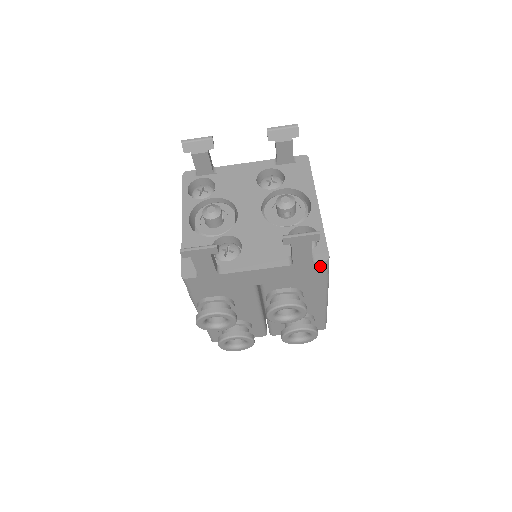
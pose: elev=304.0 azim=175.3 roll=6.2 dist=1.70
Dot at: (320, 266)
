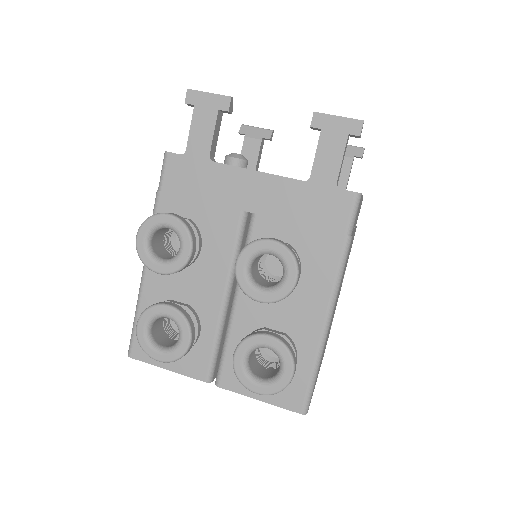
Dot at: (344, 203)
